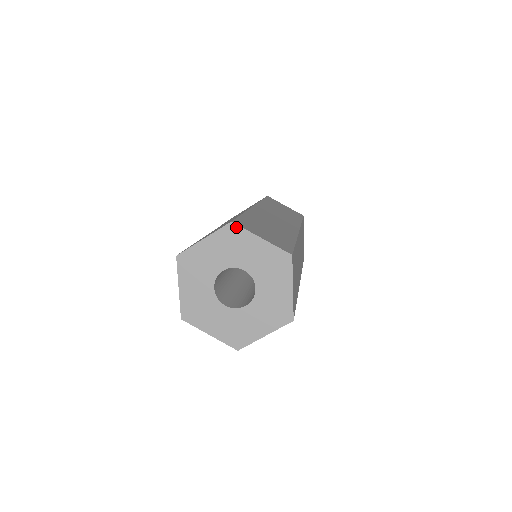
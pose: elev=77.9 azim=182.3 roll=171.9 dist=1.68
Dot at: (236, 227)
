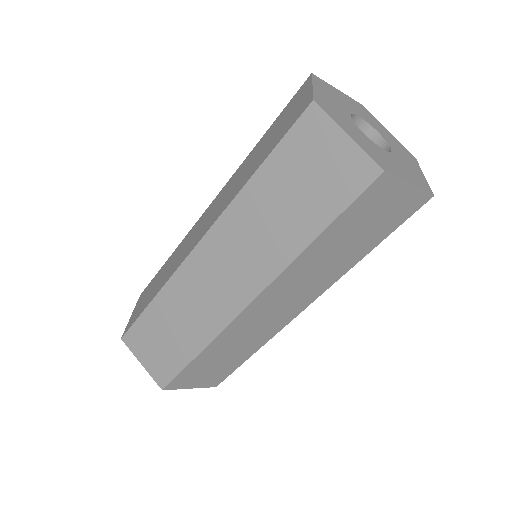
Dot at: (318, 78)
